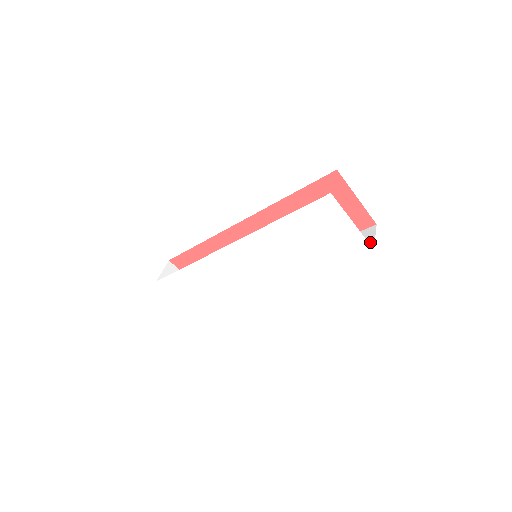
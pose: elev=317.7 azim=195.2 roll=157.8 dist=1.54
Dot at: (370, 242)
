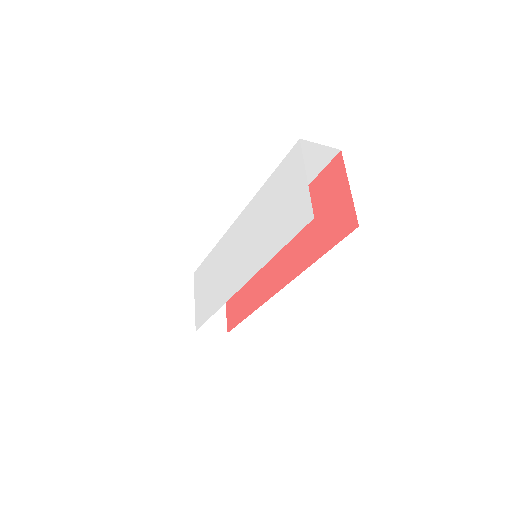
Dot at: occluded
